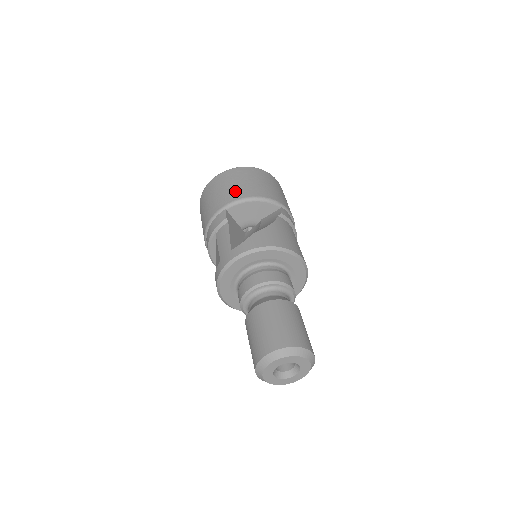
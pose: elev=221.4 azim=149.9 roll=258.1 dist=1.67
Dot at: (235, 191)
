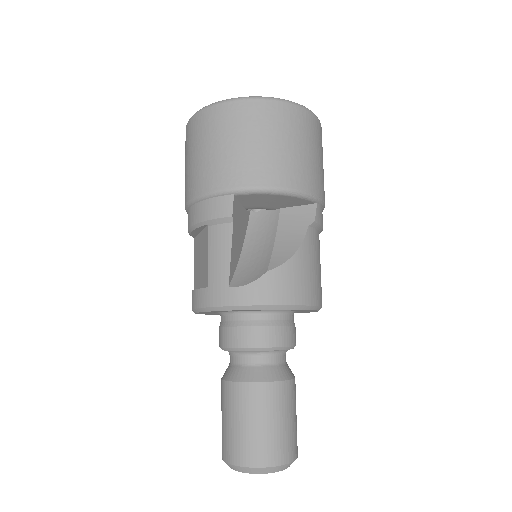
Dot at: (256, 164)
